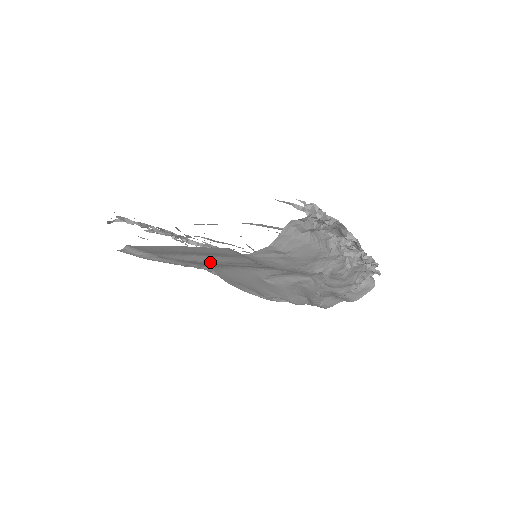
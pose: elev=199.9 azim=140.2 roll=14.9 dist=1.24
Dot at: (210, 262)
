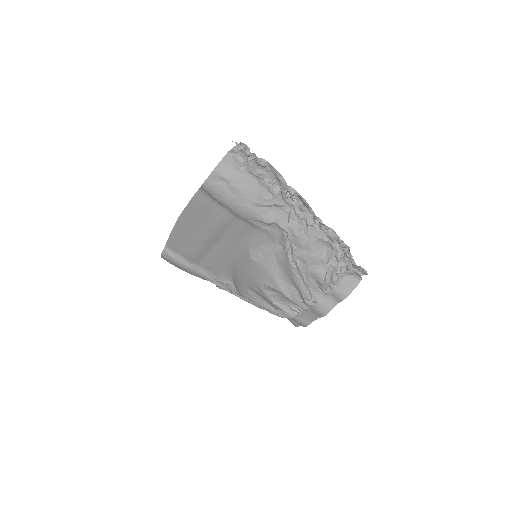
Dot at: (207, 236)
